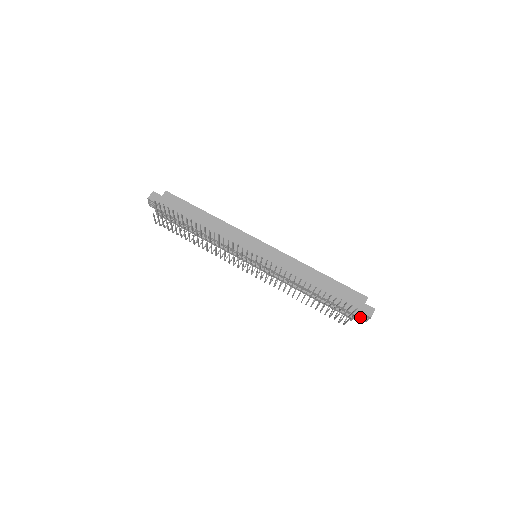
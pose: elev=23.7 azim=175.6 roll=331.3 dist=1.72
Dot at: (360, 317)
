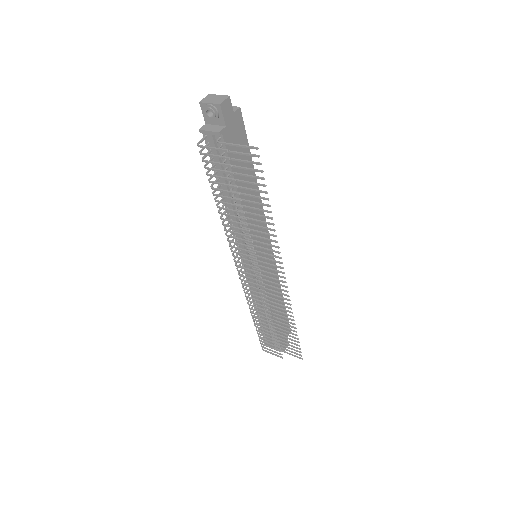
Dot at: occluded
